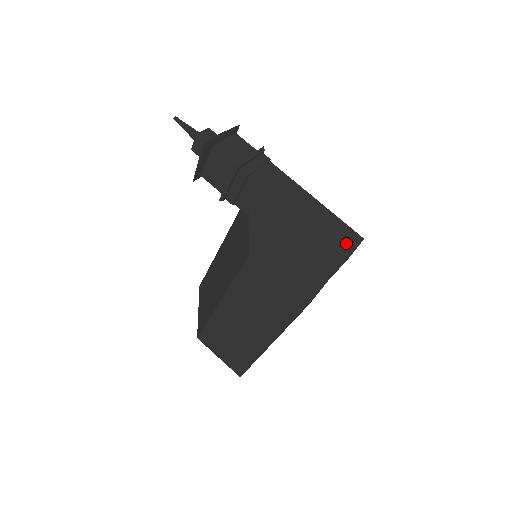
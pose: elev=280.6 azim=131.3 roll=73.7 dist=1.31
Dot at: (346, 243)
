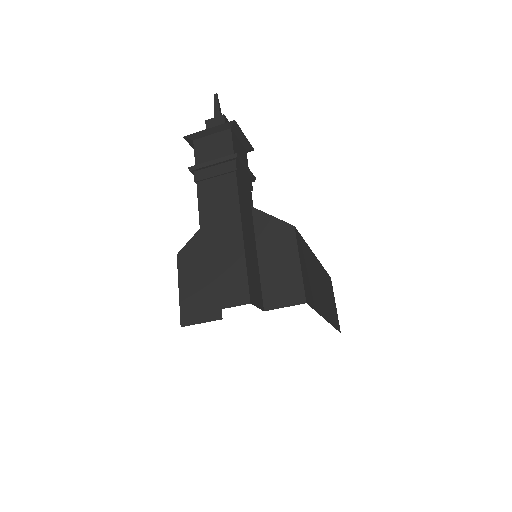
Dot at: (223, 296)
